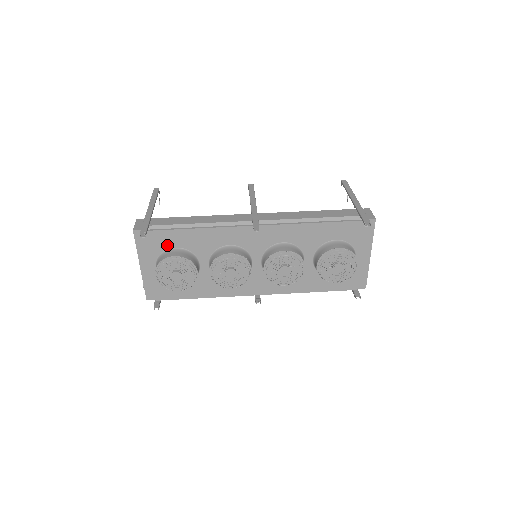
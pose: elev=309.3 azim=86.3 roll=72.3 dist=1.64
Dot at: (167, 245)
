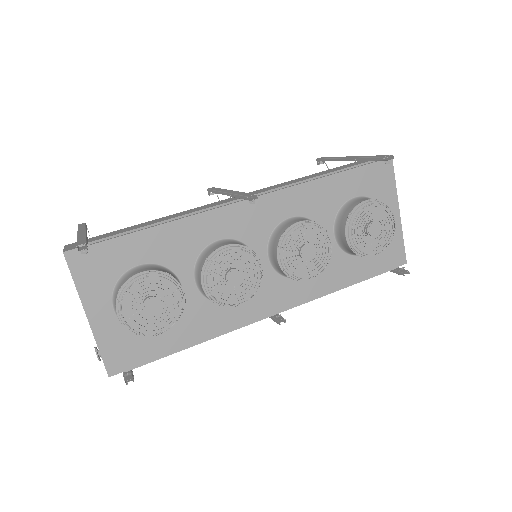
Dot at: (124, 264)
